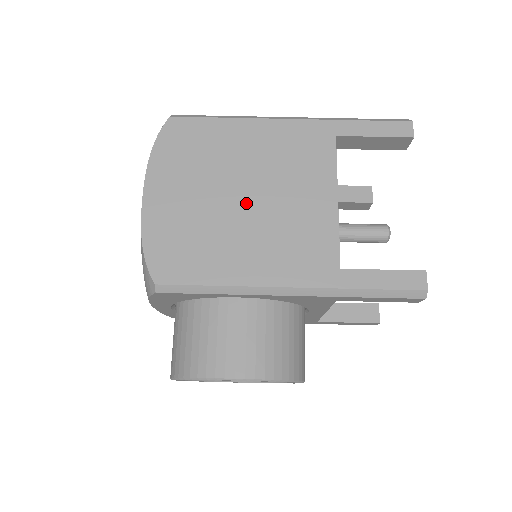
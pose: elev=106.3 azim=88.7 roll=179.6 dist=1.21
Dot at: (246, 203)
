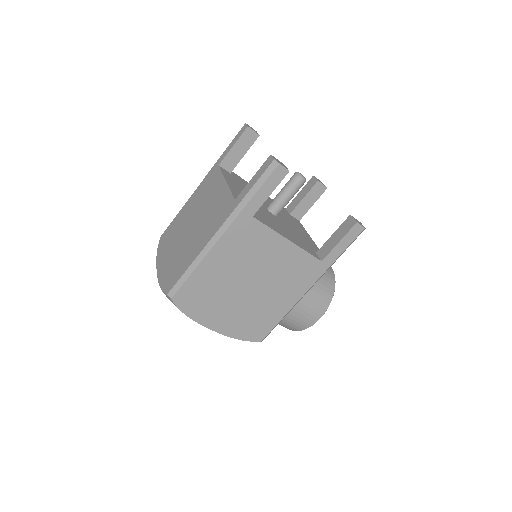
Dot at: (254, 286)
